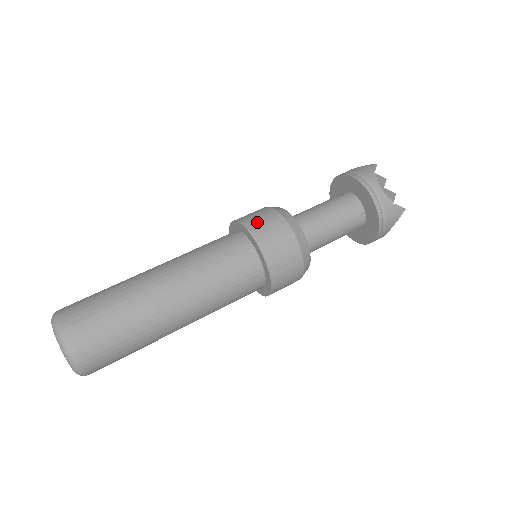
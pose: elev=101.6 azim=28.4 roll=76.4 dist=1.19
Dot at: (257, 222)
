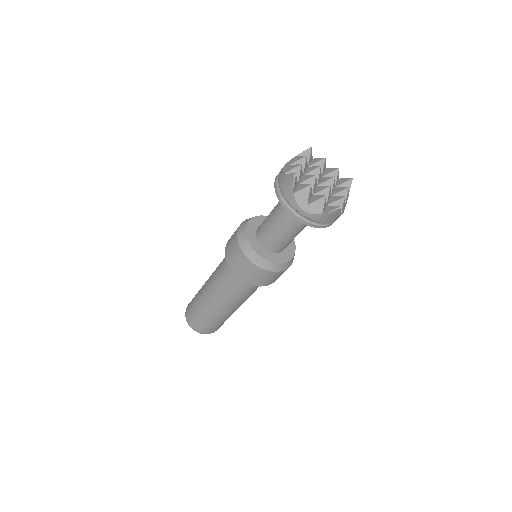
Dot at: (233, 261)
